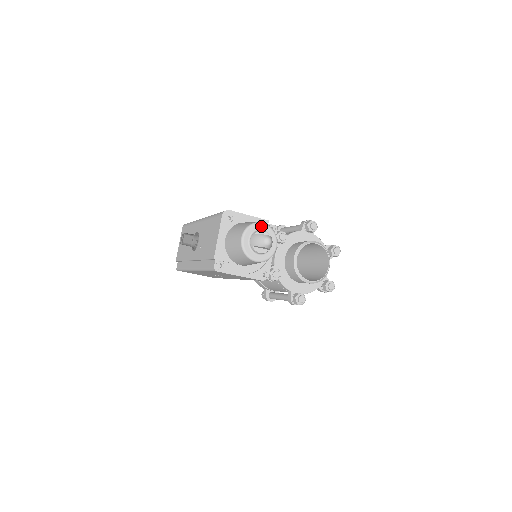
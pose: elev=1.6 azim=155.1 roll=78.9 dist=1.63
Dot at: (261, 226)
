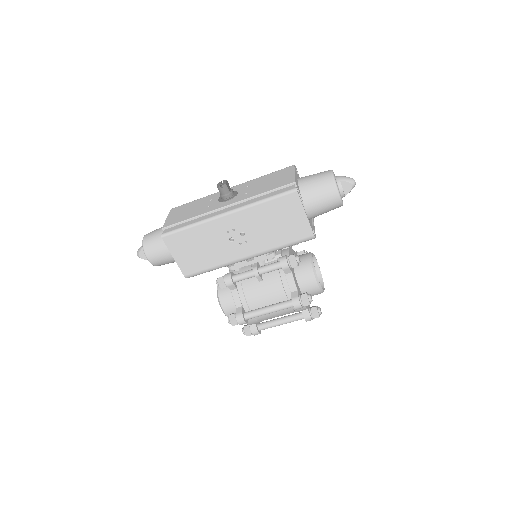
Dot at: occluded
